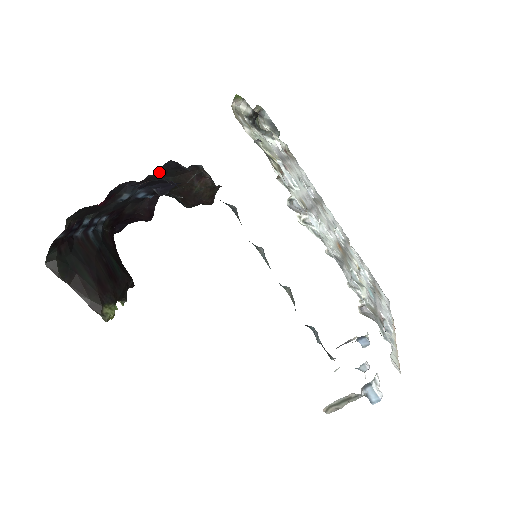
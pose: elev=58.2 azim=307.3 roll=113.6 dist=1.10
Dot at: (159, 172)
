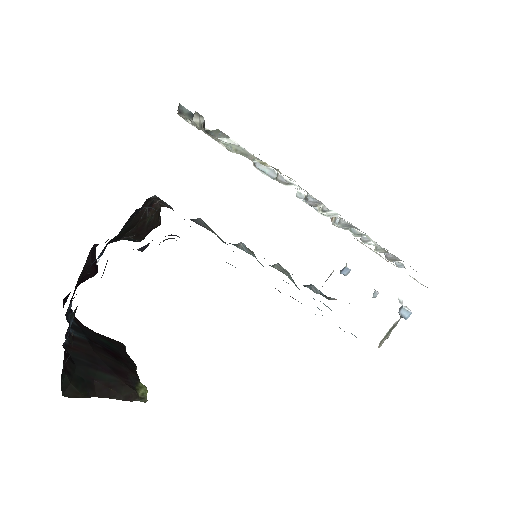
Dot at: (123, 227)
